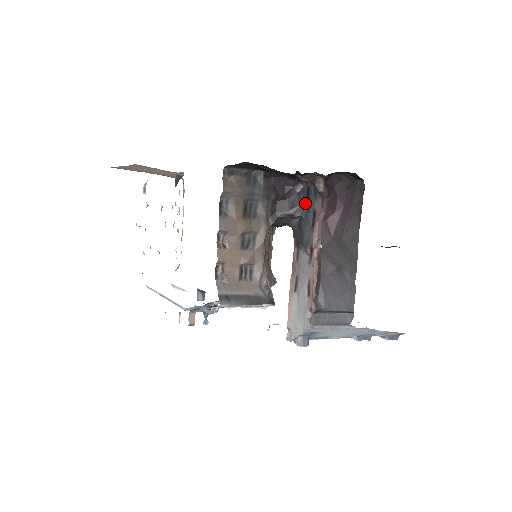
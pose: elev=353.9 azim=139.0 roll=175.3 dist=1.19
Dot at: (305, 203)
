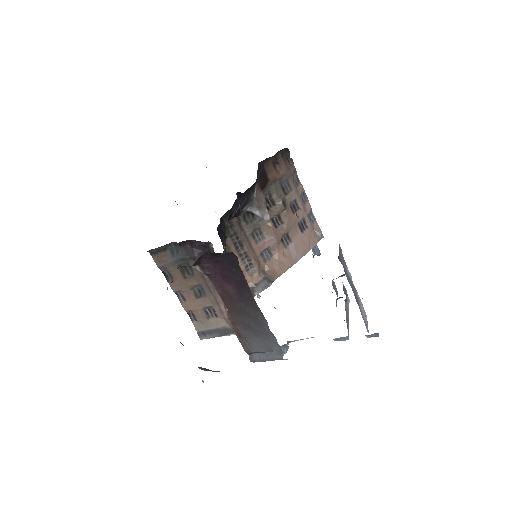
Dot at: occluded
